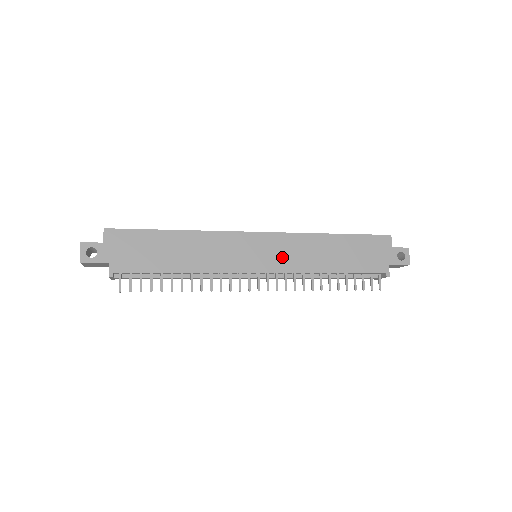
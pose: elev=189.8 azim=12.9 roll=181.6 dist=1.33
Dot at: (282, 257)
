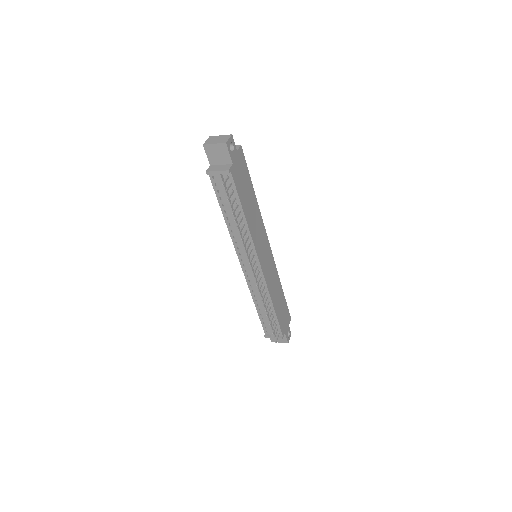
Dot at: (269, 271)
